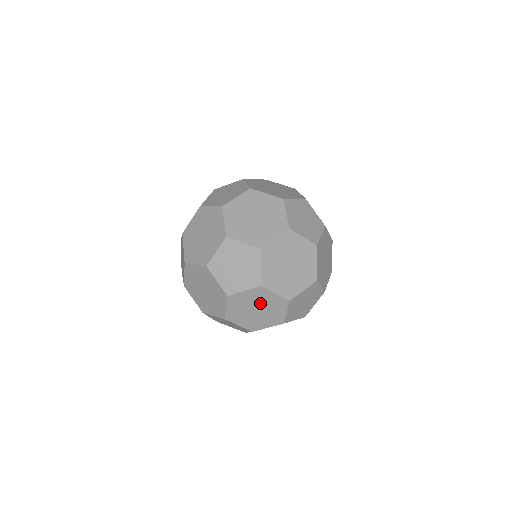
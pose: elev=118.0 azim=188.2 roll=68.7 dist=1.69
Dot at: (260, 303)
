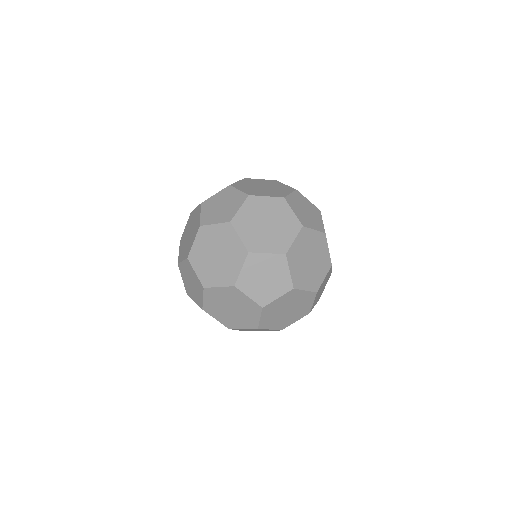
Dot at: (223, 246)
